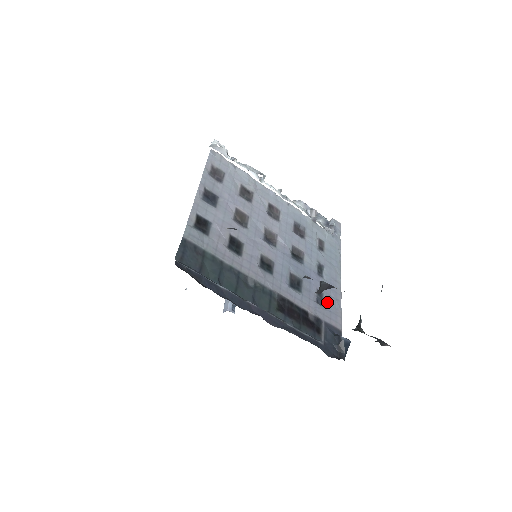
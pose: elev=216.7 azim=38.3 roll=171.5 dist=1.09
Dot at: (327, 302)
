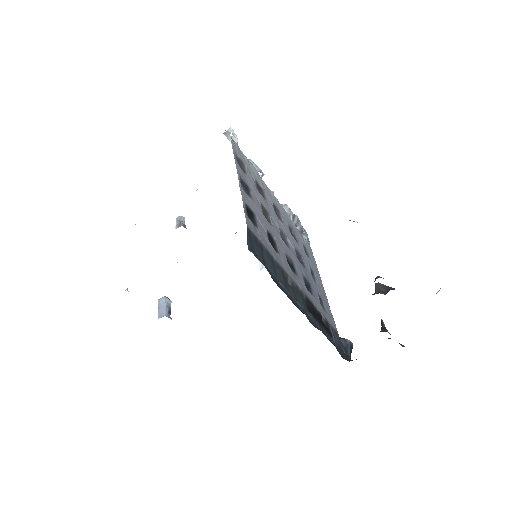
Dot at: (325, 306)
